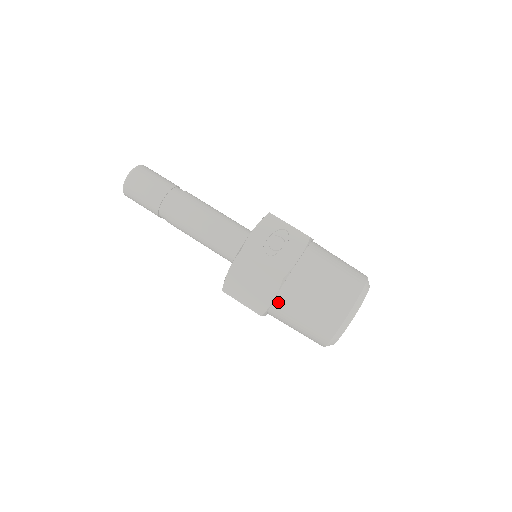
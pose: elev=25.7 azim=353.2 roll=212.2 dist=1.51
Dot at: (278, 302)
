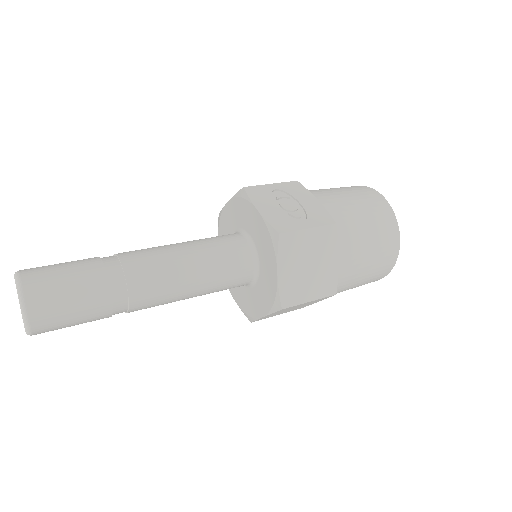
Dot at: (342, 260)
